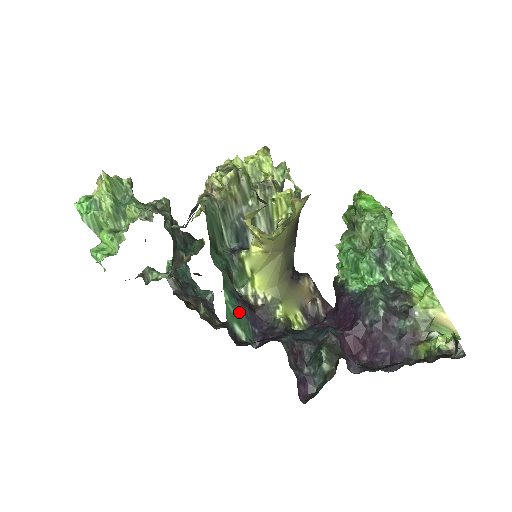
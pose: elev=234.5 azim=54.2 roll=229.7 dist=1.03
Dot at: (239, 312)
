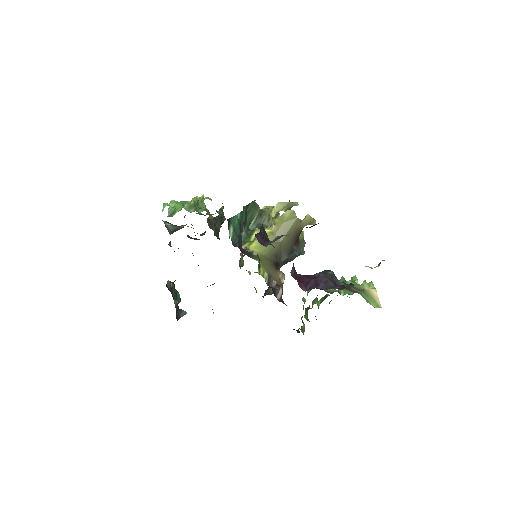
Dot at: (237, 230)
